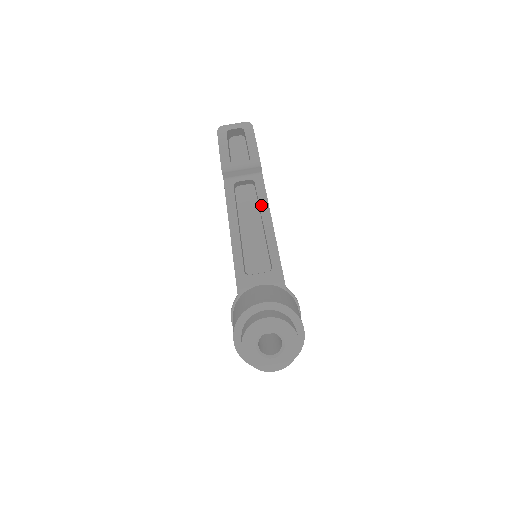
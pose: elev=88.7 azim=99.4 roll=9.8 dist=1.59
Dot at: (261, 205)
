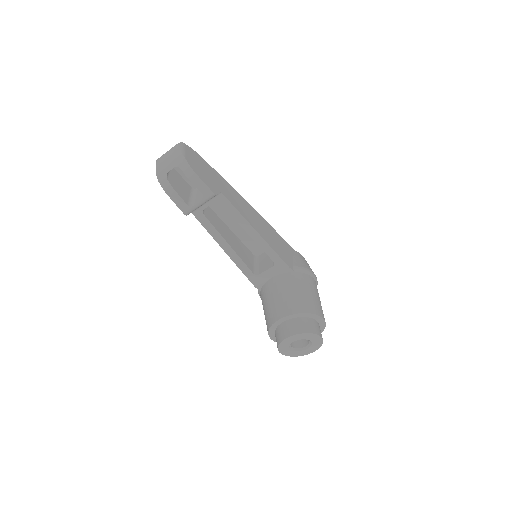
Dot at: (237, 220)
